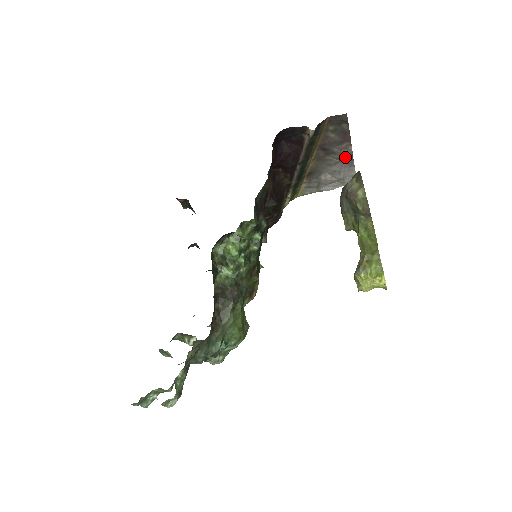
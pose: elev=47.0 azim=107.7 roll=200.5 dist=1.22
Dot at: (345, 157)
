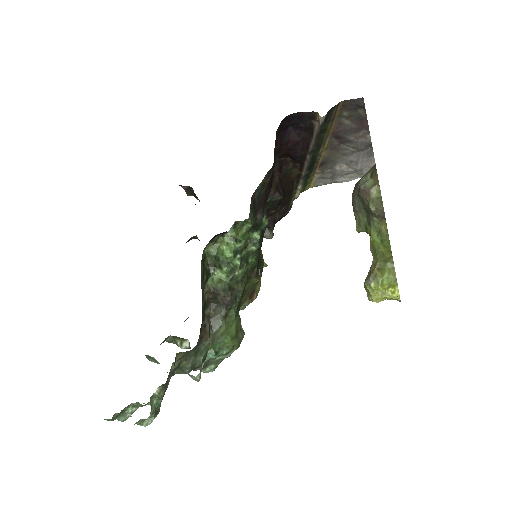
Dot at: (363, 146)
